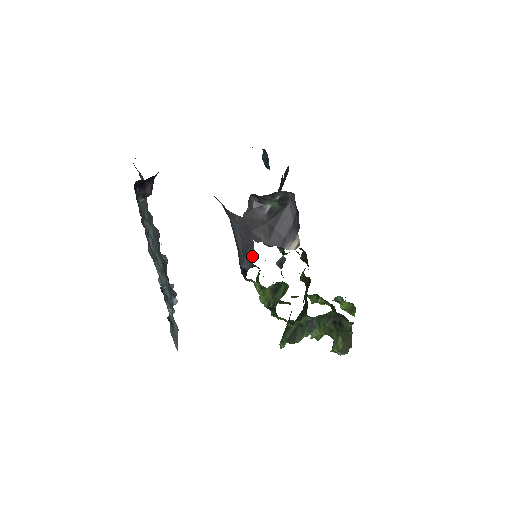
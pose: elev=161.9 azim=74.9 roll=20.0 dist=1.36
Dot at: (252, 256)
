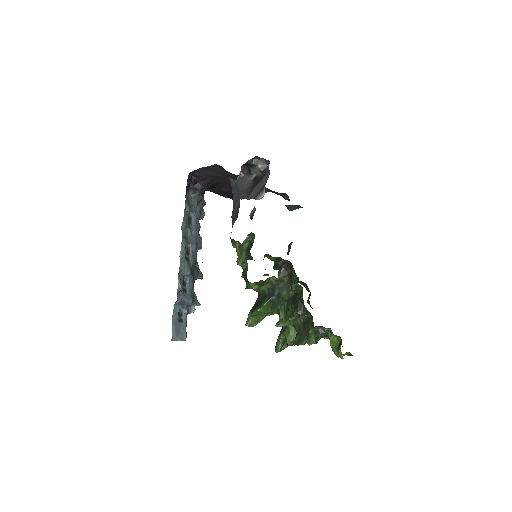
Dot at: (237, 214)
